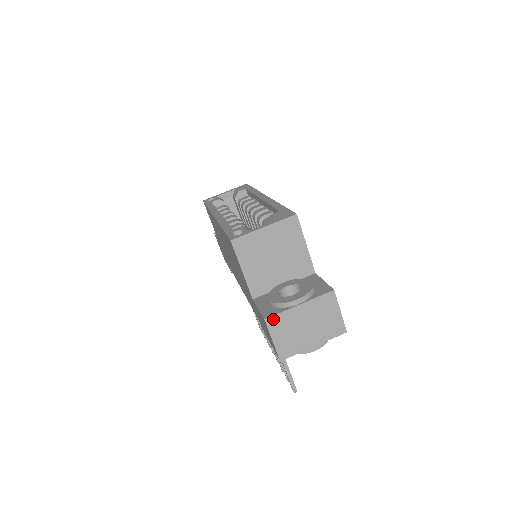
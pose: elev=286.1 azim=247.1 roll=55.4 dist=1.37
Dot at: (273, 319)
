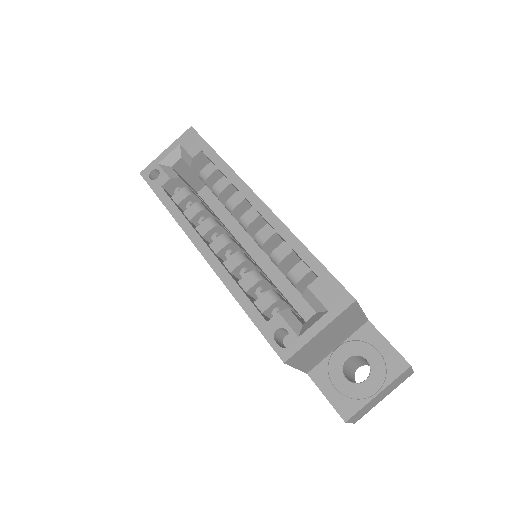
Dot at: (353, 417)
